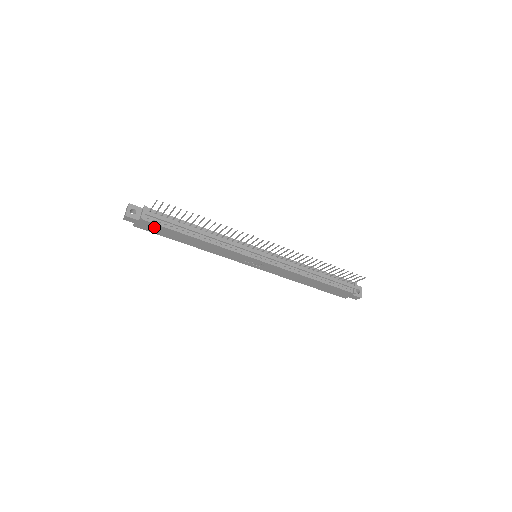
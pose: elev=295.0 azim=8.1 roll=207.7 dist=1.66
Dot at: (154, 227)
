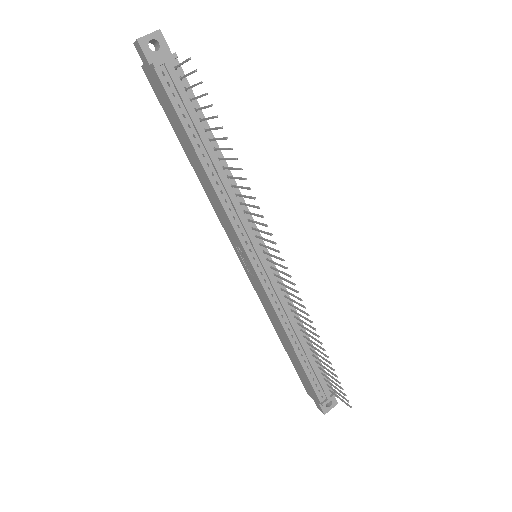
Dot at: (163, 94)
